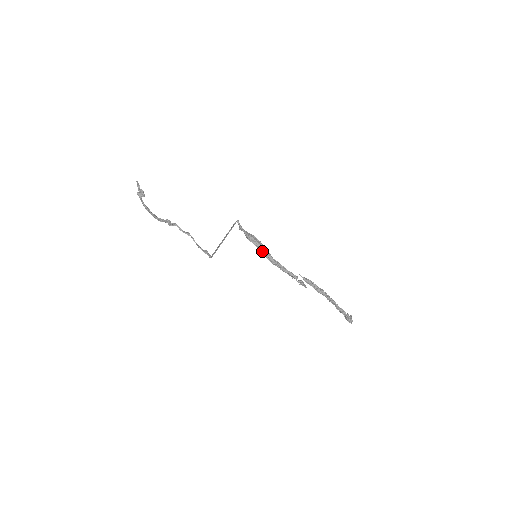
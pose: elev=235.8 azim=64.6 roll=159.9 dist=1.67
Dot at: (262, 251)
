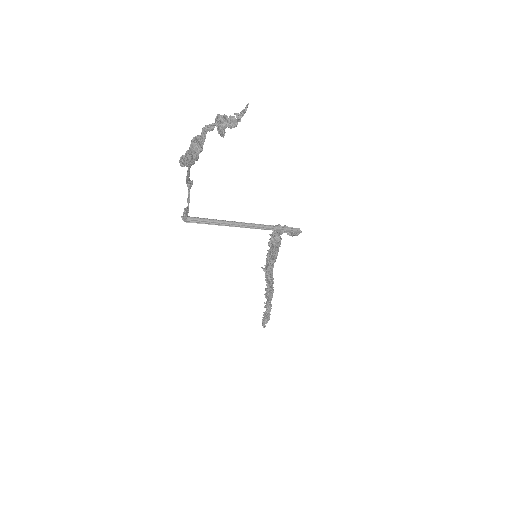
Dot at: (272, 258)
